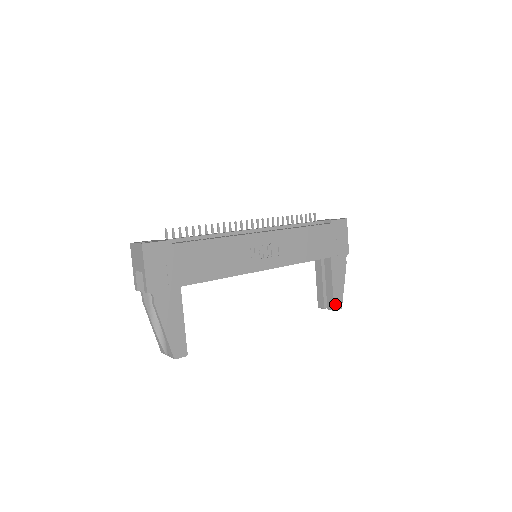
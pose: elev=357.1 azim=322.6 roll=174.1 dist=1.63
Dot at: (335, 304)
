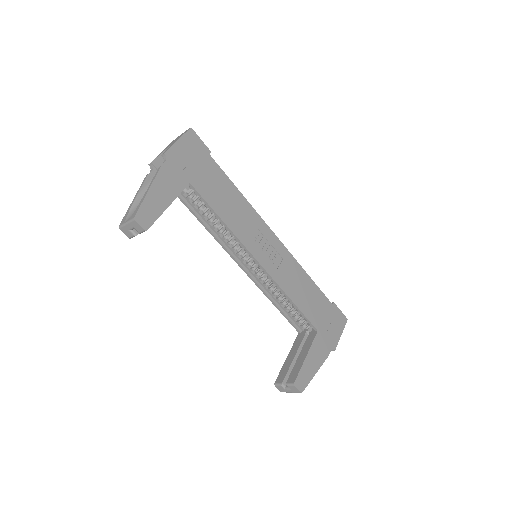
Dot at: (298, 379)
